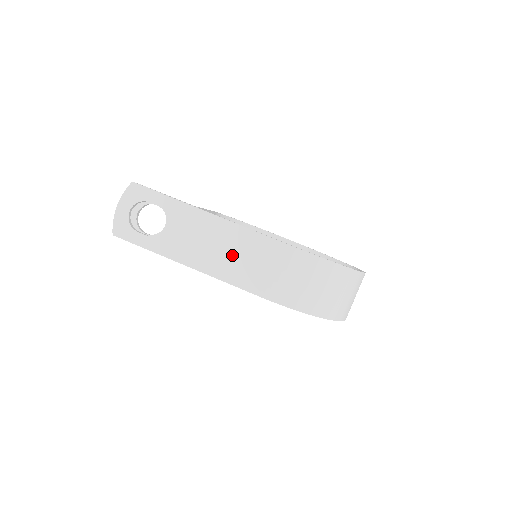
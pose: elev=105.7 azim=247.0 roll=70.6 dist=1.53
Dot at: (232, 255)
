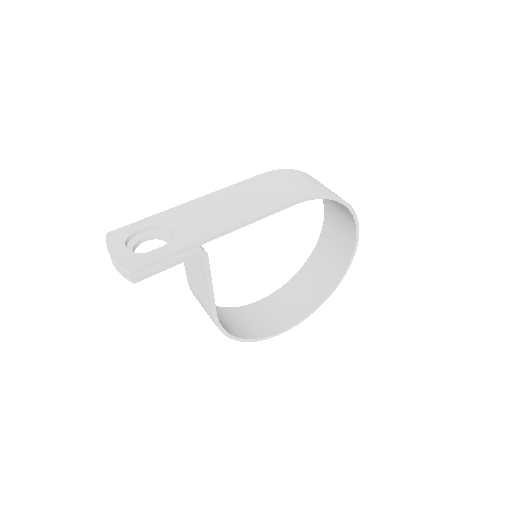
Dot at: (241, 202)
